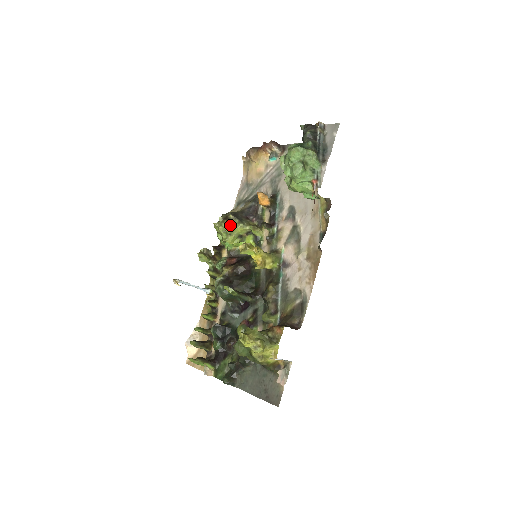
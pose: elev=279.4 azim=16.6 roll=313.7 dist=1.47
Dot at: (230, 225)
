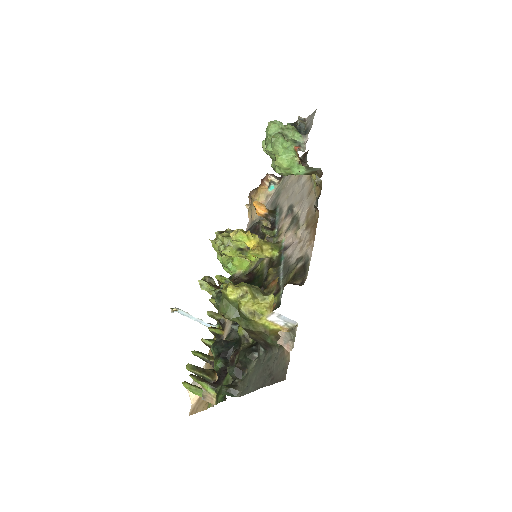
Dot at: (227, 236)
